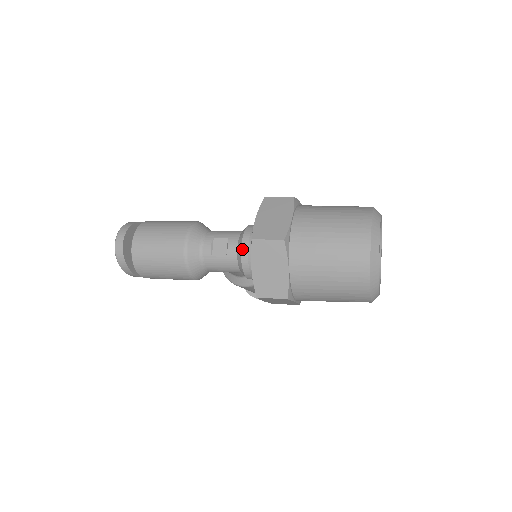
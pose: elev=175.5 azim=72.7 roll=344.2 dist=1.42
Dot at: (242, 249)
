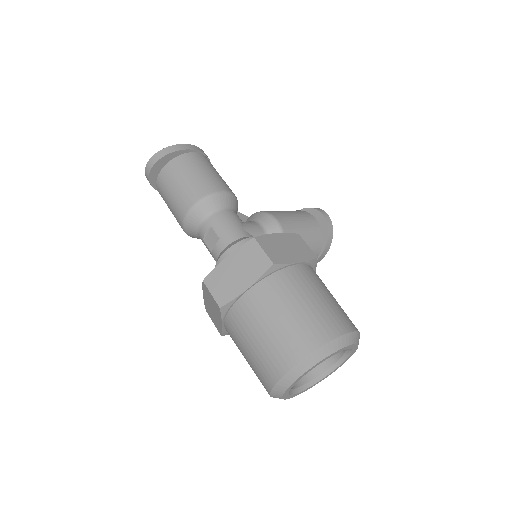
Dot at: (217, 263)
